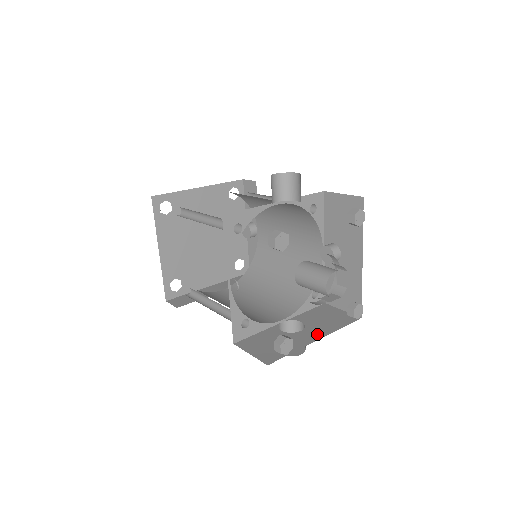
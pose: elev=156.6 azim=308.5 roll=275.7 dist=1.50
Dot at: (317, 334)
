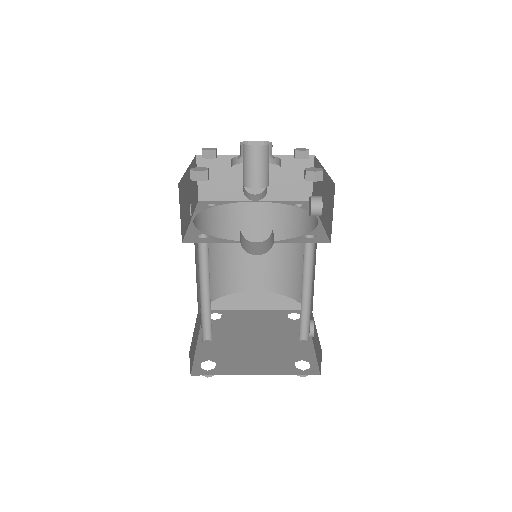
Dot at: occluded
